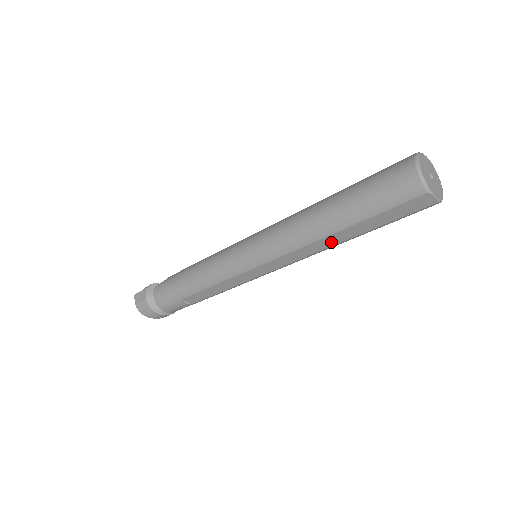
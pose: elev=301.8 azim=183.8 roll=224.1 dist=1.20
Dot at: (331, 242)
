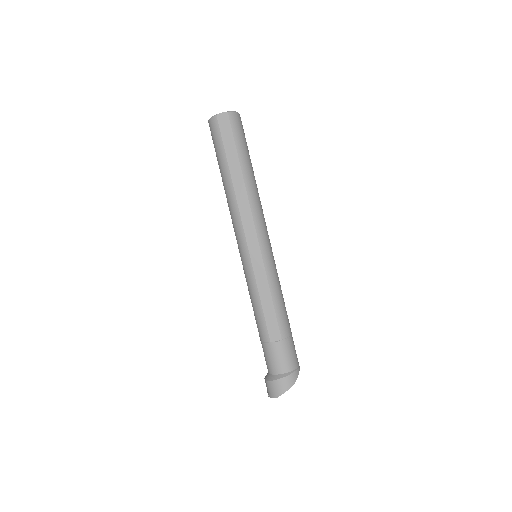
Dot at: (241, 186)
